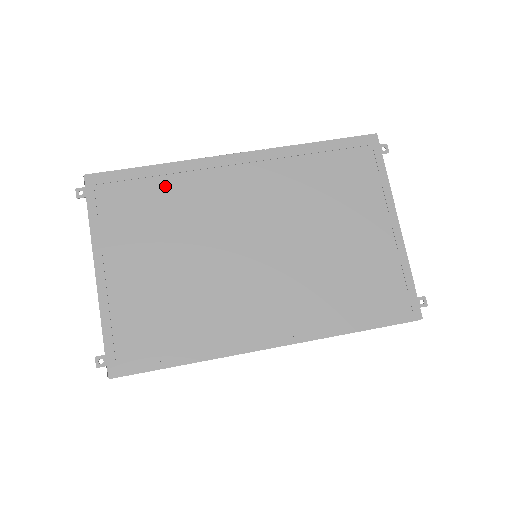
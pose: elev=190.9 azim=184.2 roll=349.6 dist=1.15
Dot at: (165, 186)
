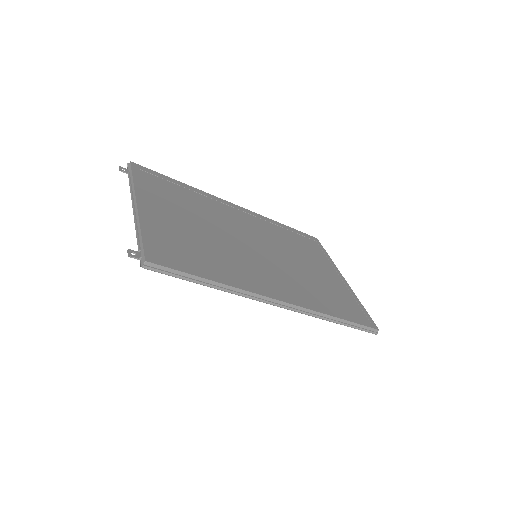
Dot at: (190, 194)
